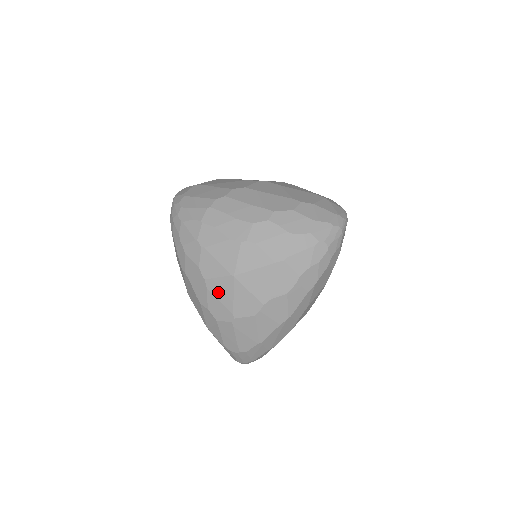
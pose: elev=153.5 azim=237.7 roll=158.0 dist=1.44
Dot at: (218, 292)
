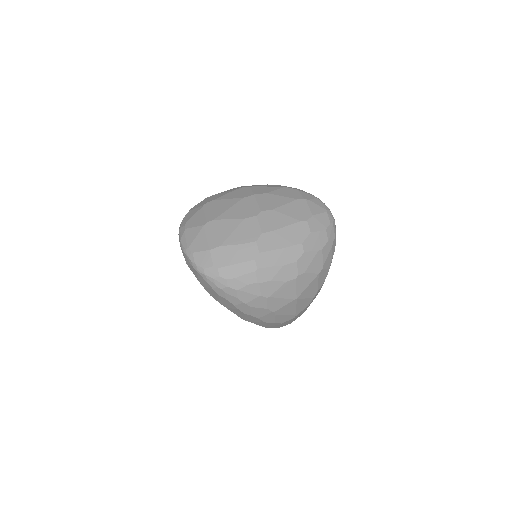
Dot at: (284, 312)
